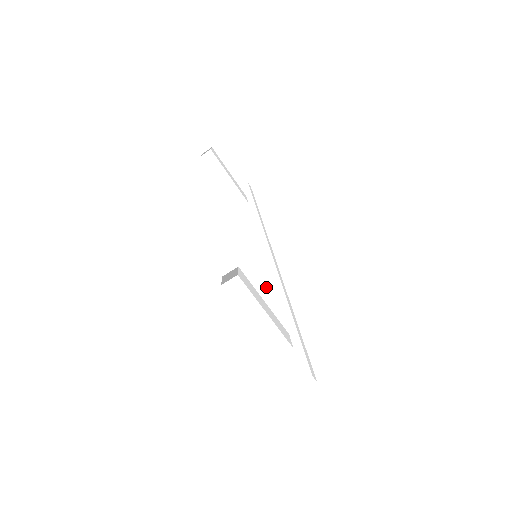
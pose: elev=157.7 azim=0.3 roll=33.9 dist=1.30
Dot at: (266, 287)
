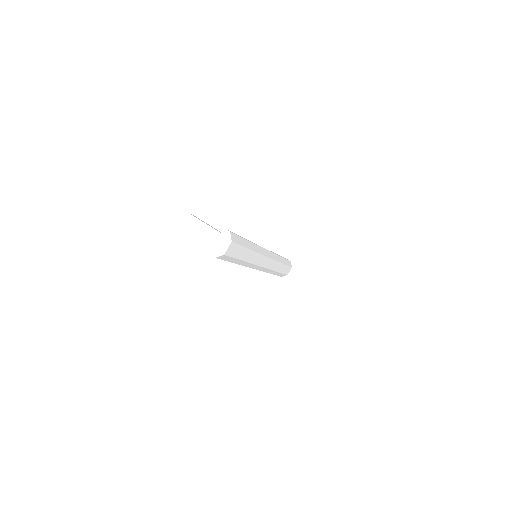
Dot at: occluded
